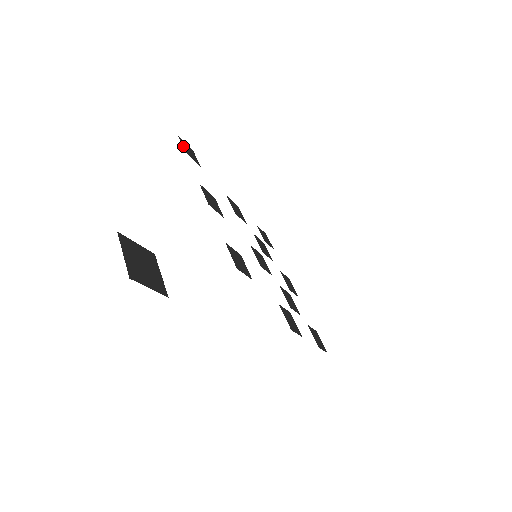
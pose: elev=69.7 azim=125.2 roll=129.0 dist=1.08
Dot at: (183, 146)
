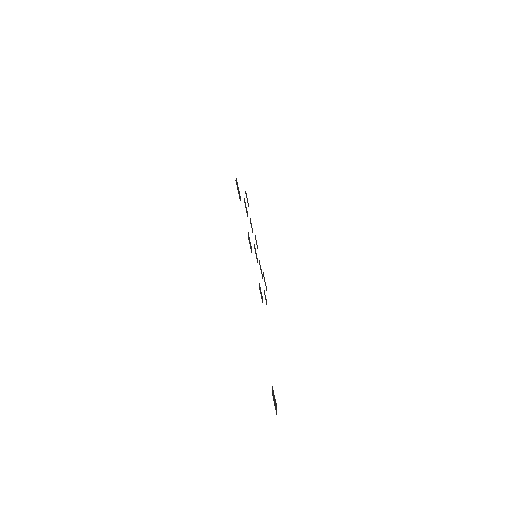
Dot at: (238, 193)
